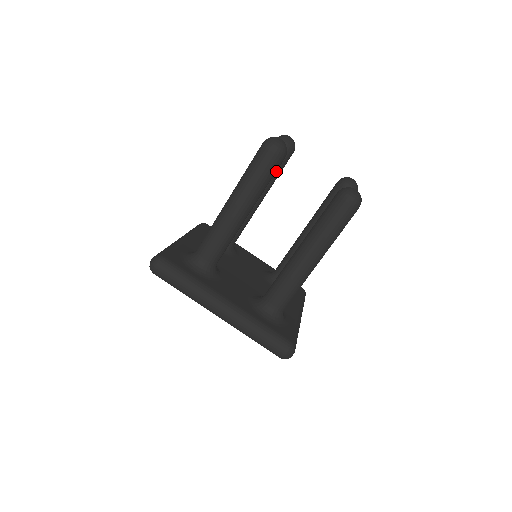
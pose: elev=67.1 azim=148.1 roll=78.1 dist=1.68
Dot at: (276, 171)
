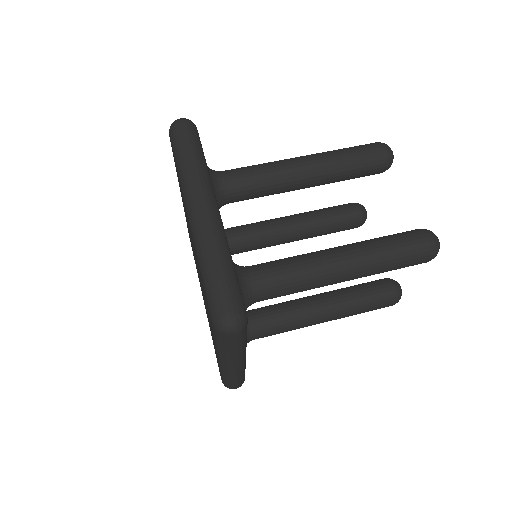
Dot at: (333, 222)
